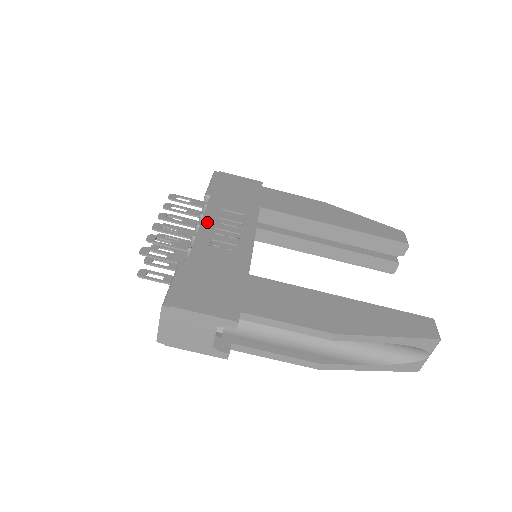
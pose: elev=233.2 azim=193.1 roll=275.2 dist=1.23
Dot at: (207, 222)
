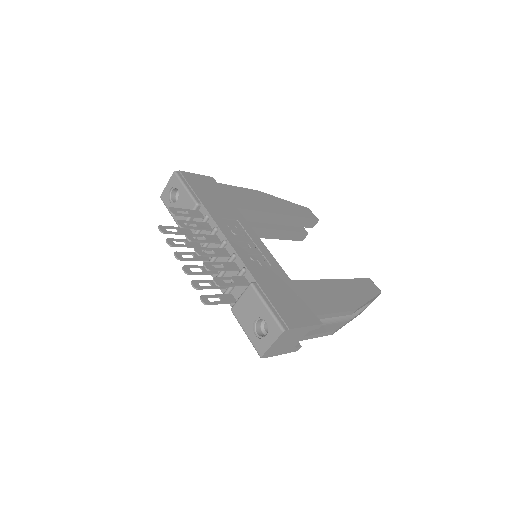
Dot at: (229, 237)
